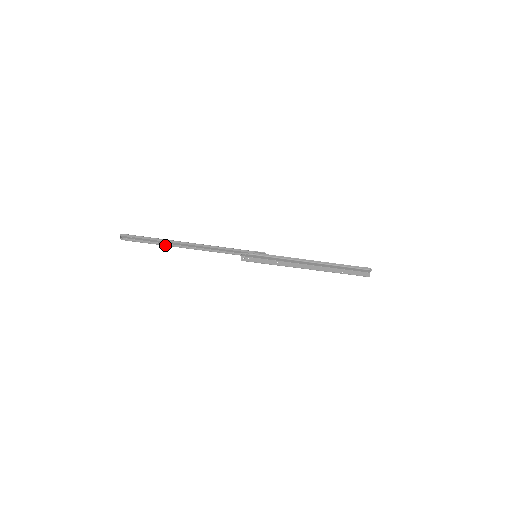
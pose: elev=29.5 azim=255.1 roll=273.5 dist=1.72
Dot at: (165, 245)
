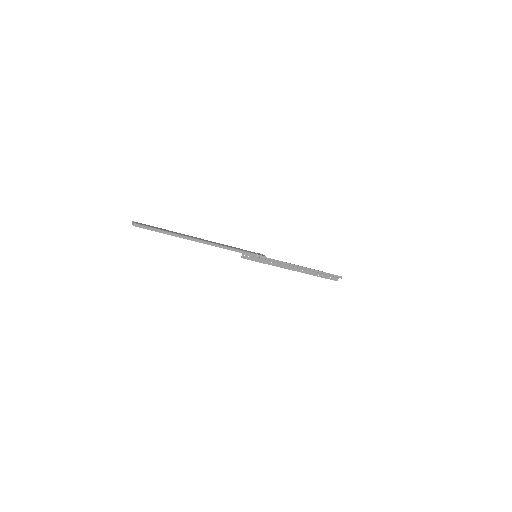
Dot at: occluded
